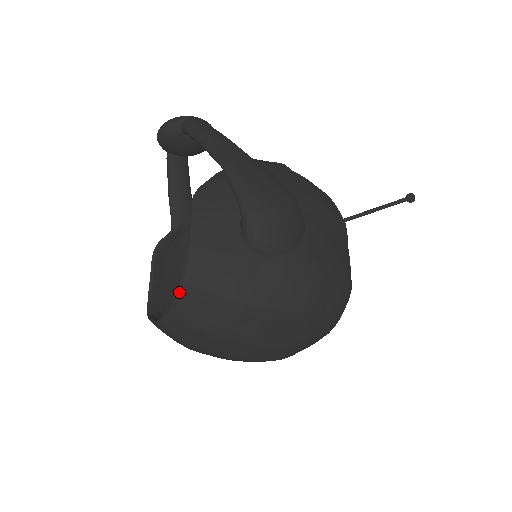
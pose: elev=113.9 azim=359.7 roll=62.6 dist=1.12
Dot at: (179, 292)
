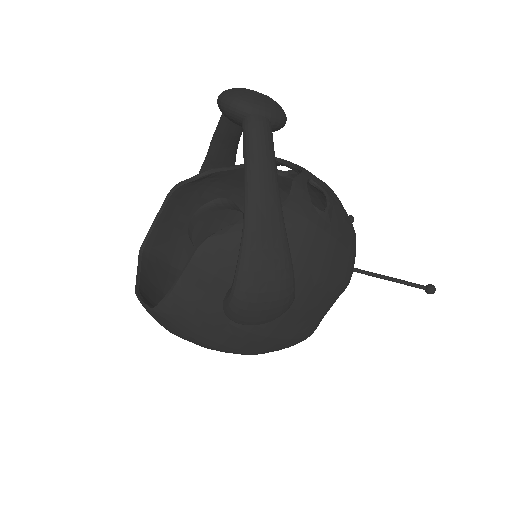
Dot at: (150, 310)
